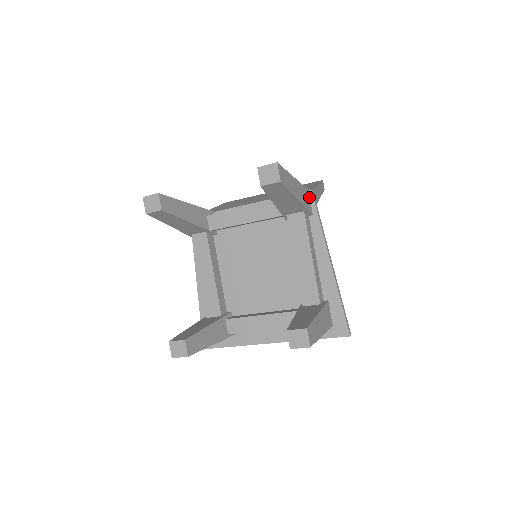
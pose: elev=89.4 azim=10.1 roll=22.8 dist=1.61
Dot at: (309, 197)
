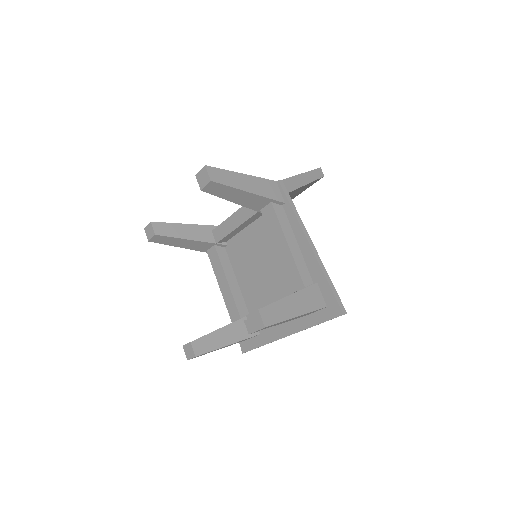
Dot at: (278, 187)
